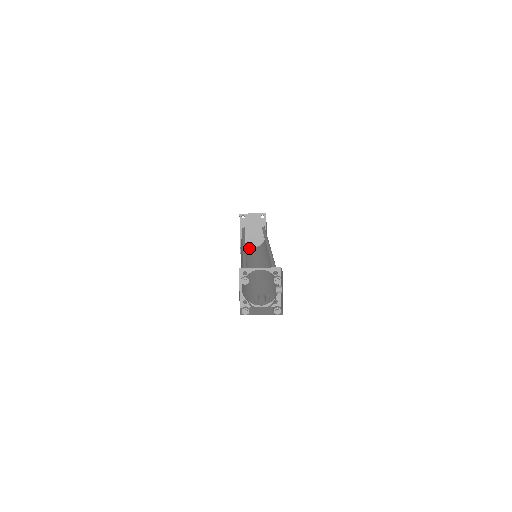
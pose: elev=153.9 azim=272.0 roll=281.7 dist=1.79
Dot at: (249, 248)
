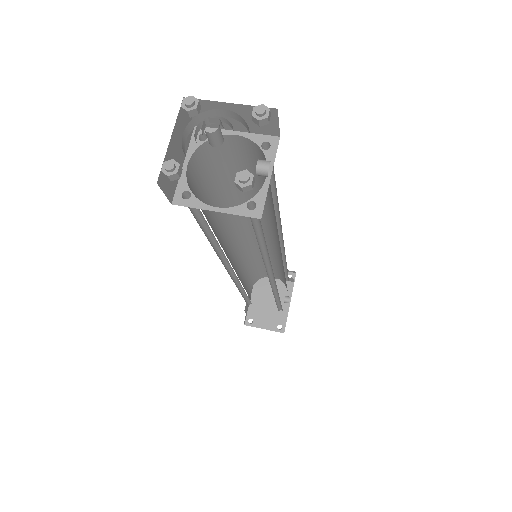
Dot at: occluded
